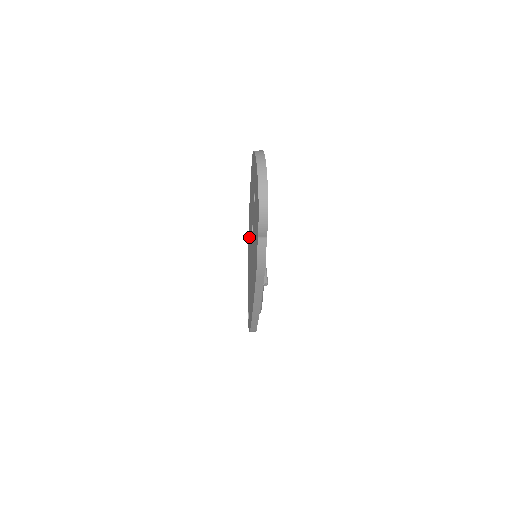
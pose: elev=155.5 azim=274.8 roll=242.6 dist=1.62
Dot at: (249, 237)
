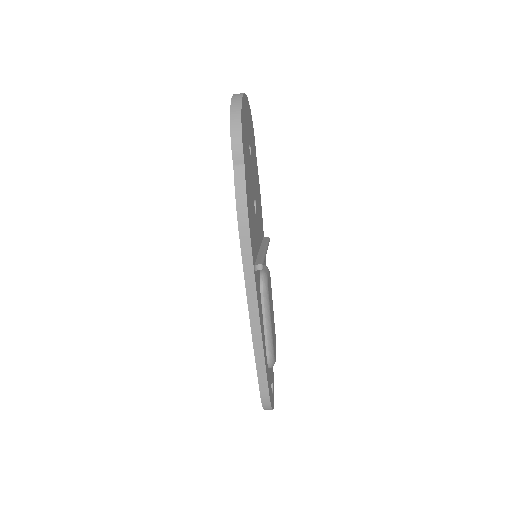
Dot at: occluded
